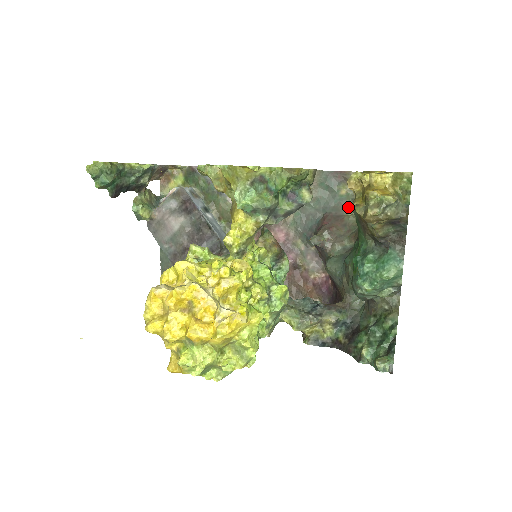
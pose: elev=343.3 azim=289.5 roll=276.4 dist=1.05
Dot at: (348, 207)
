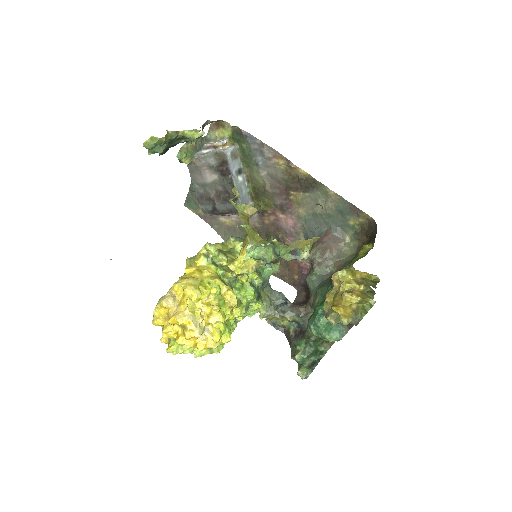
Dot at: (349, 235)
